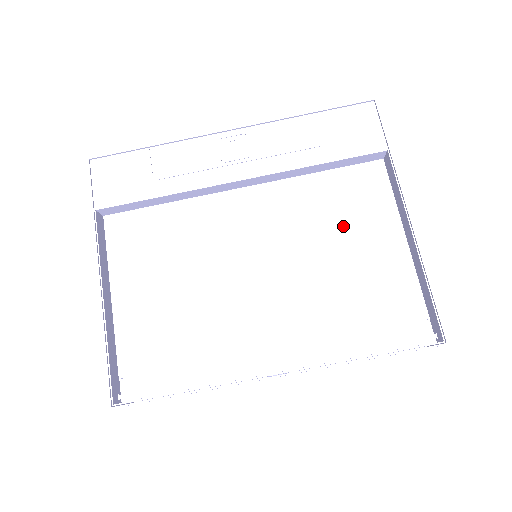
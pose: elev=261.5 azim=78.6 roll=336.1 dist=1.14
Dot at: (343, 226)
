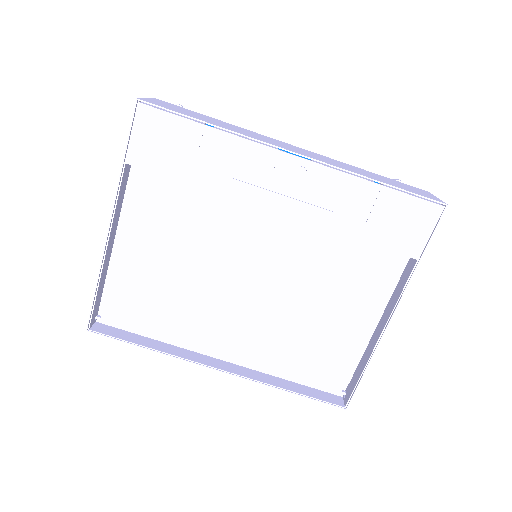
Dot at: (337, 290)
